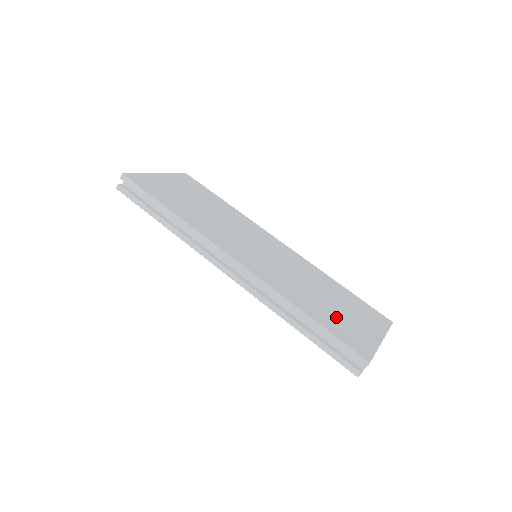
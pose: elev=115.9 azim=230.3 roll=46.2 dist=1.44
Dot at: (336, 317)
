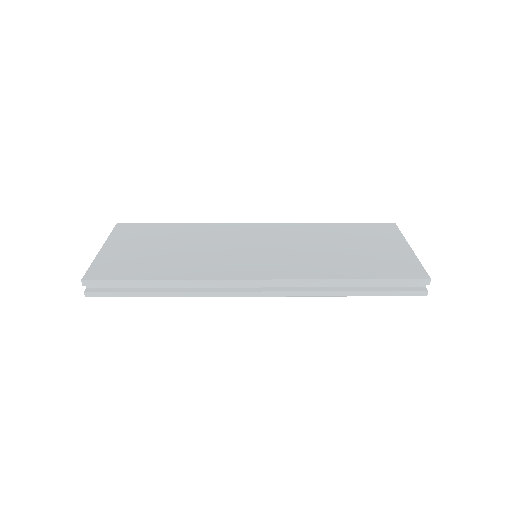
Dot at: (369, 260)
